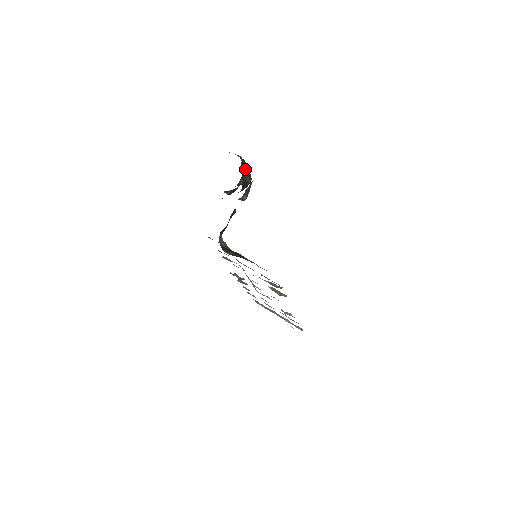
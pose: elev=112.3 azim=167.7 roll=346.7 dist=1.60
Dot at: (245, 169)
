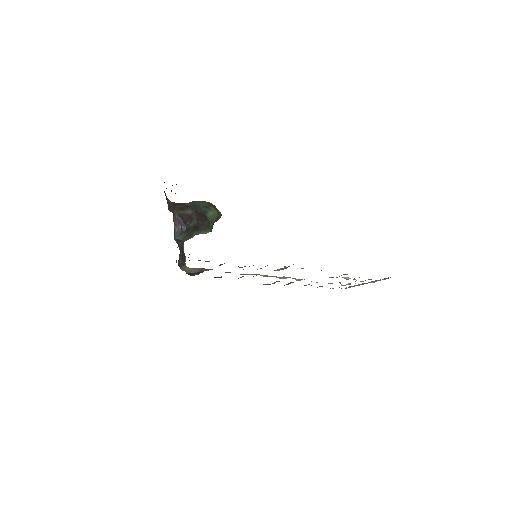
Dot at: (180, 208)
